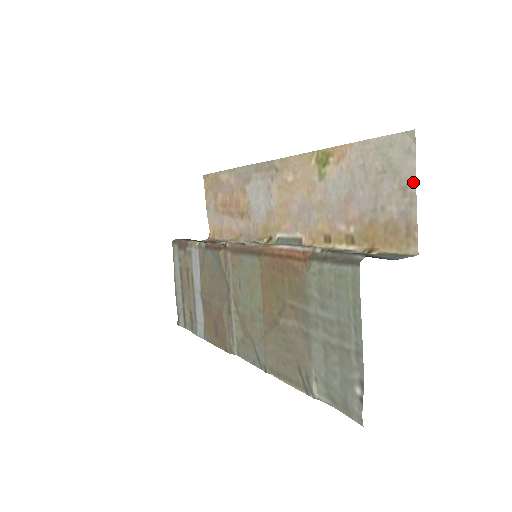
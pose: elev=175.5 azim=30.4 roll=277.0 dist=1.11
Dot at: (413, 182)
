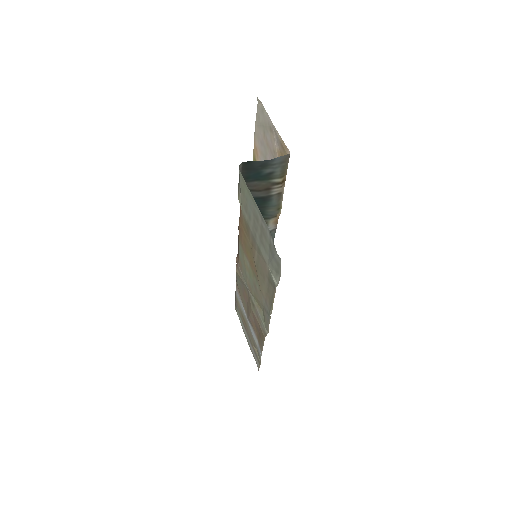
Dot at: (270, 121)
